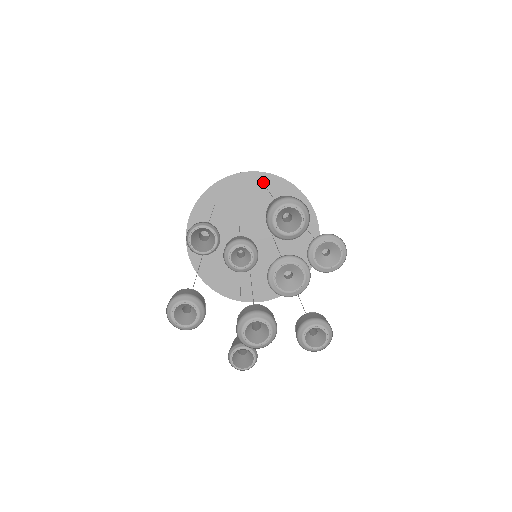
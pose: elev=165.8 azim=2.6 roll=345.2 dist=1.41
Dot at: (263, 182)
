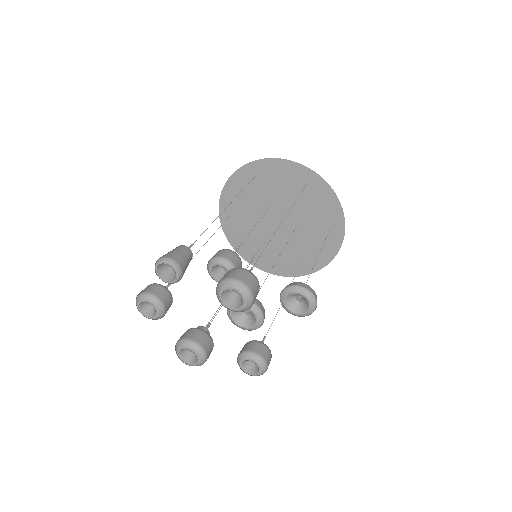
Dot at: (305, 177)
